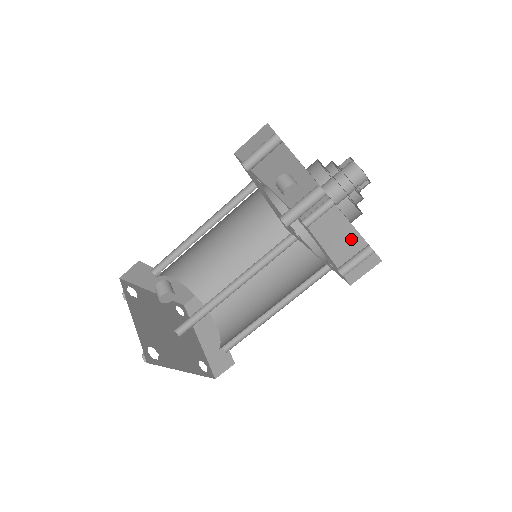
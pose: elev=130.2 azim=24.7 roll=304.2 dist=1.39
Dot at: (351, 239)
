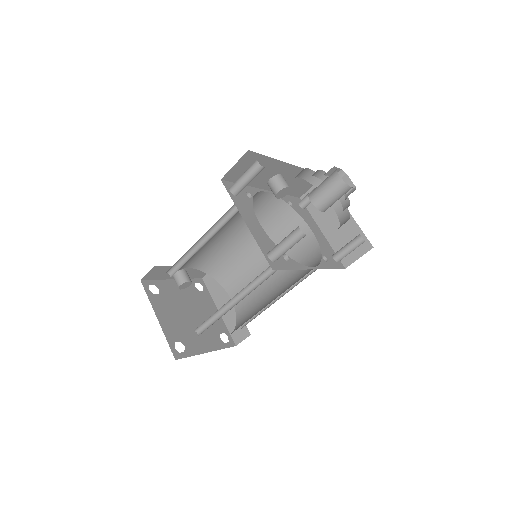
Dot at: (345, 223)
